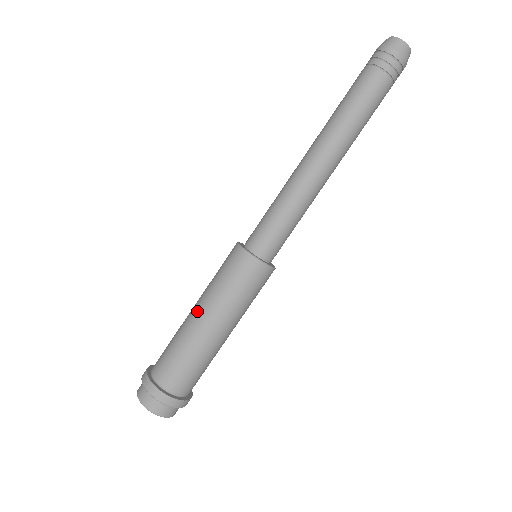
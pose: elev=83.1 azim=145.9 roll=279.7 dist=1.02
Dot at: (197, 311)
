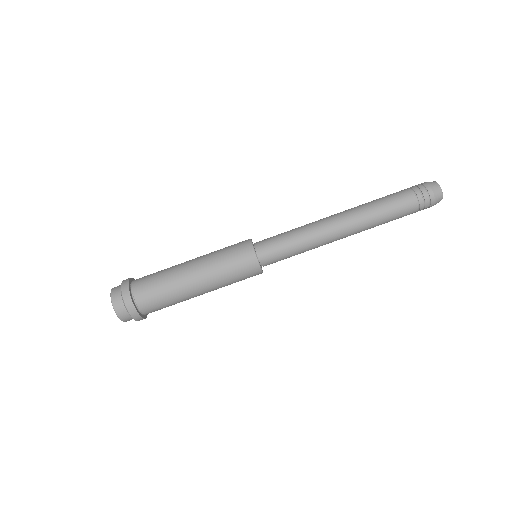
Dot at: (193, 259)
